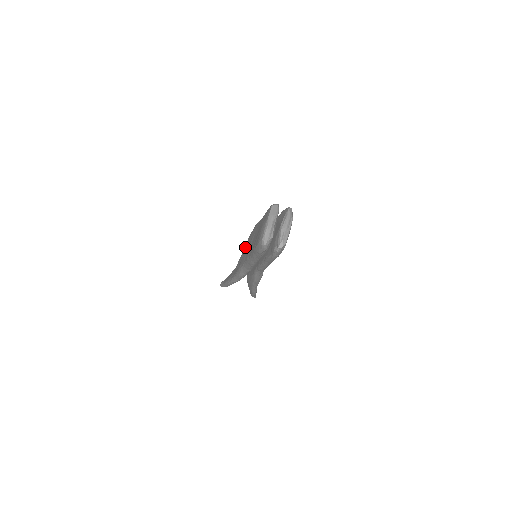
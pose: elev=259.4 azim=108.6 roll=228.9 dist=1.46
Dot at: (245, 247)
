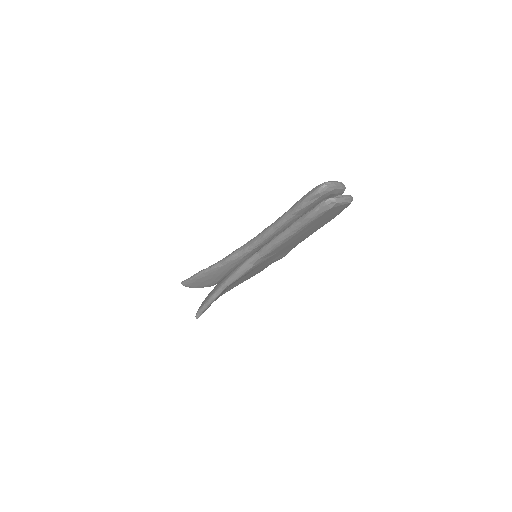
Dot at: occluded
